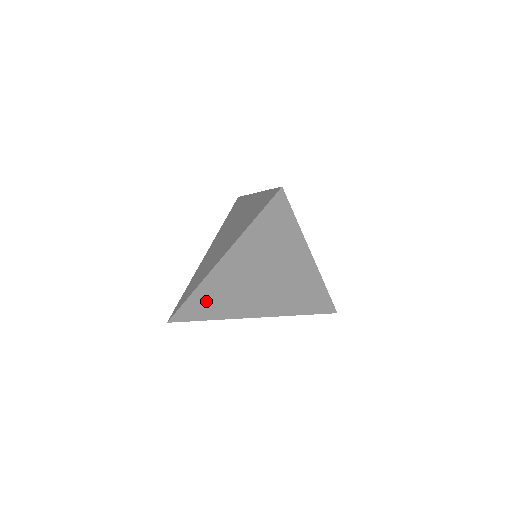
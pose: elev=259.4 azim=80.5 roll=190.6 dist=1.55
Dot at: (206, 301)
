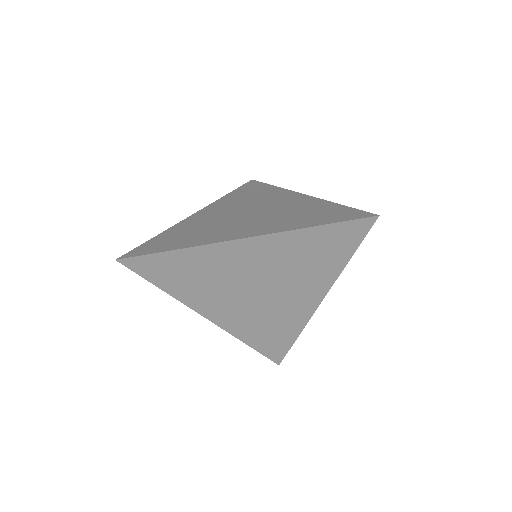
Dot at: (182, 268)
